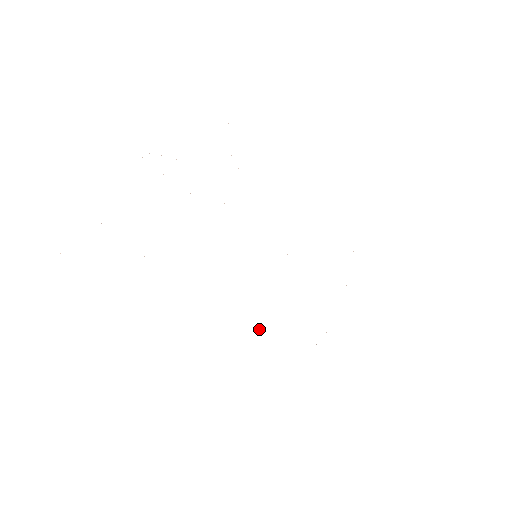
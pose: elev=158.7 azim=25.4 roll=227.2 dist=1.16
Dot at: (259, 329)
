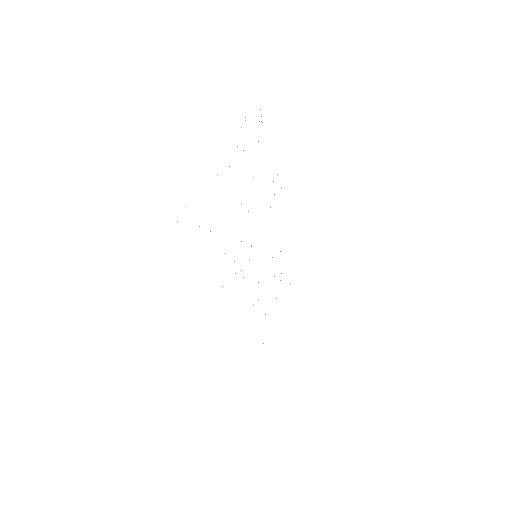
Dot at: occluded
